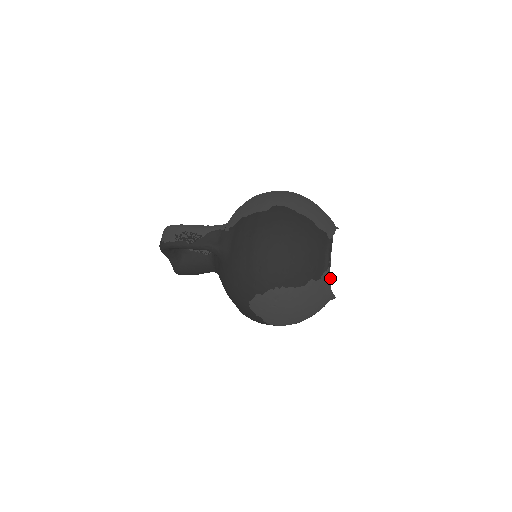
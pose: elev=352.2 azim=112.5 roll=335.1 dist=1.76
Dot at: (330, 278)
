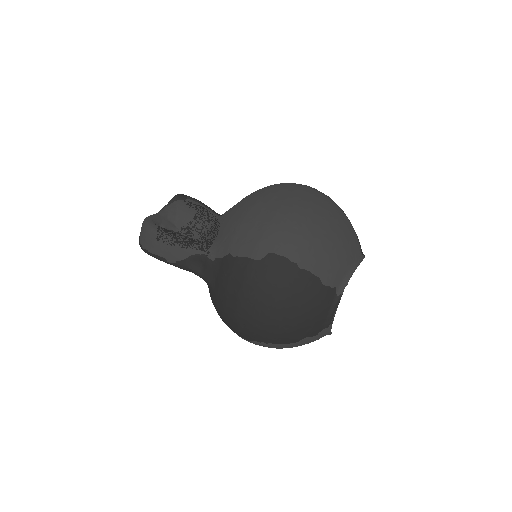
Dot at: occluded
